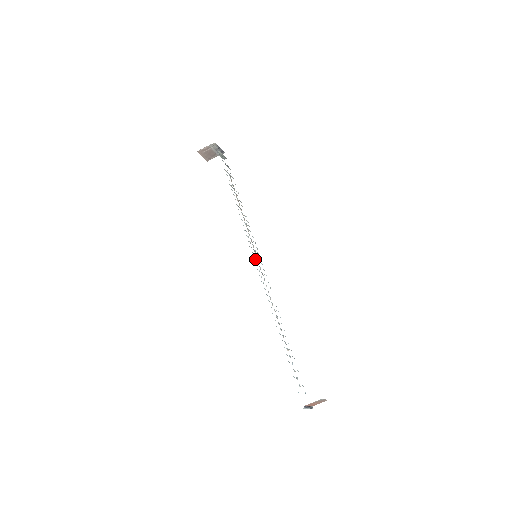
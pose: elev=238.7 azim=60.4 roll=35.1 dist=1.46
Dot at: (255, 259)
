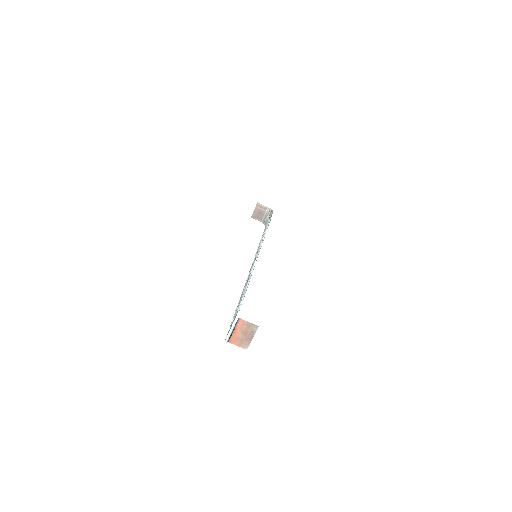
Dot at: occluded
